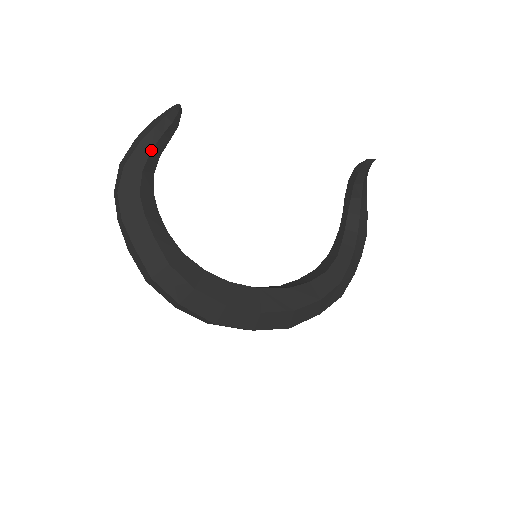
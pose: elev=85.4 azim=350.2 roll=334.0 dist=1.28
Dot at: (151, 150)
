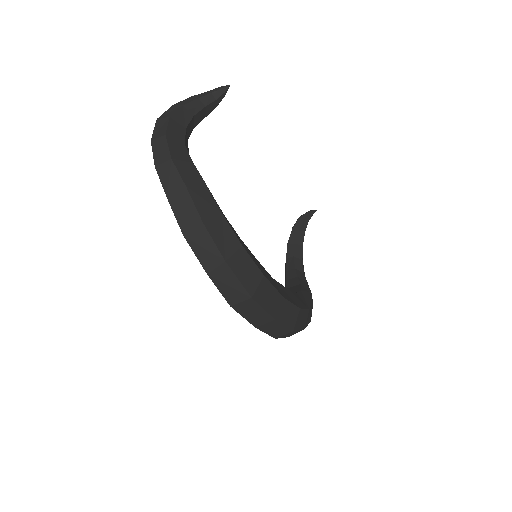
Dot at: (194, 115)
